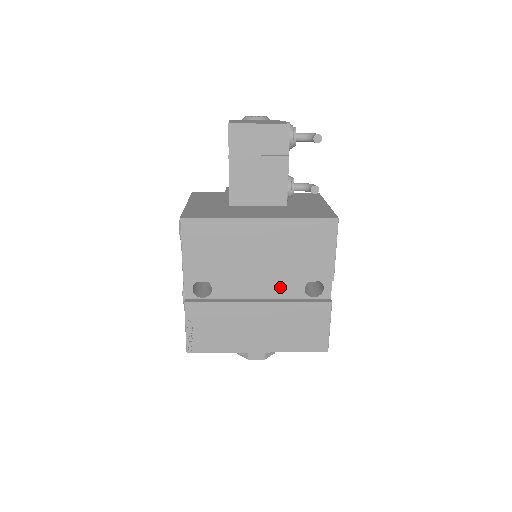
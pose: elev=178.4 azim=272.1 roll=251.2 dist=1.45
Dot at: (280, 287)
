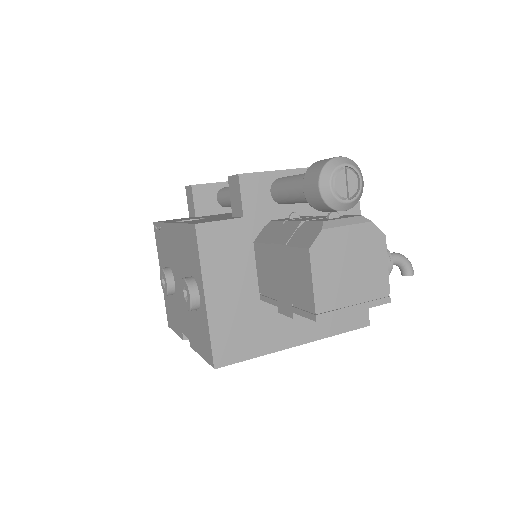
Dot at: occluded
